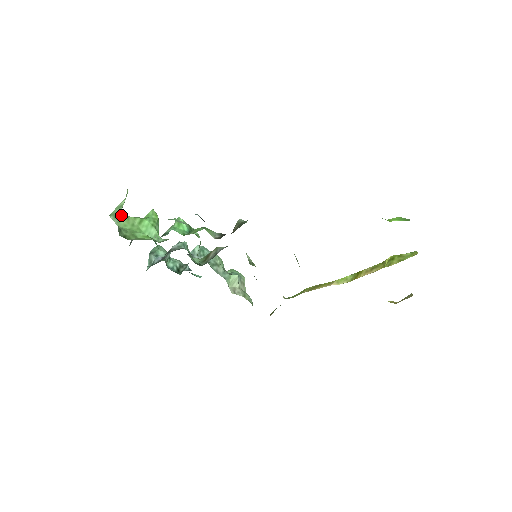
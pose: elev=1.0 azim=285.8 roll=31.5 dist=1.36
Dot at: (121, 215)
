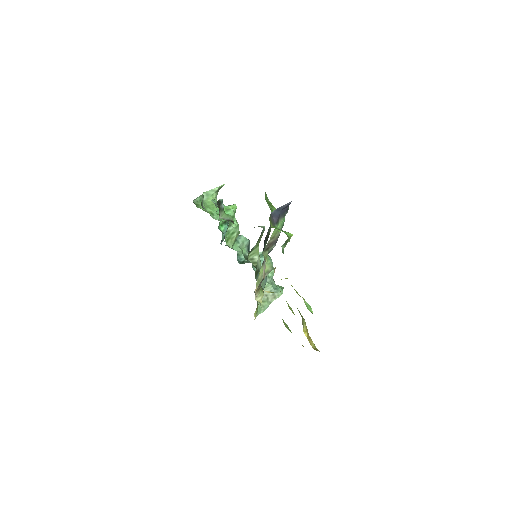
Dot at: (213, 197)
